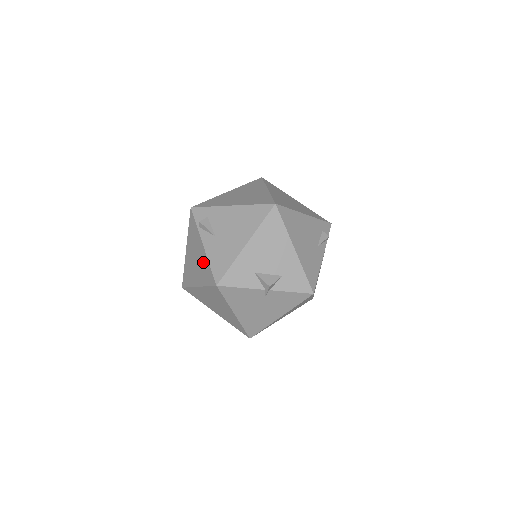
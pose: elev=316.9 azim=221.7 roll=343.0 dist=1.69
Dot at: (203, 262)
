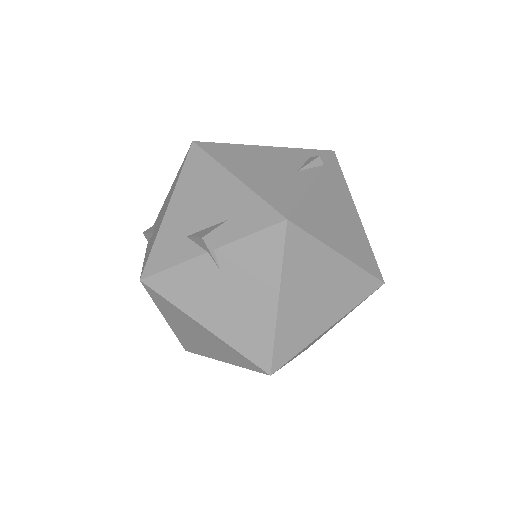
Dot at: occluded
